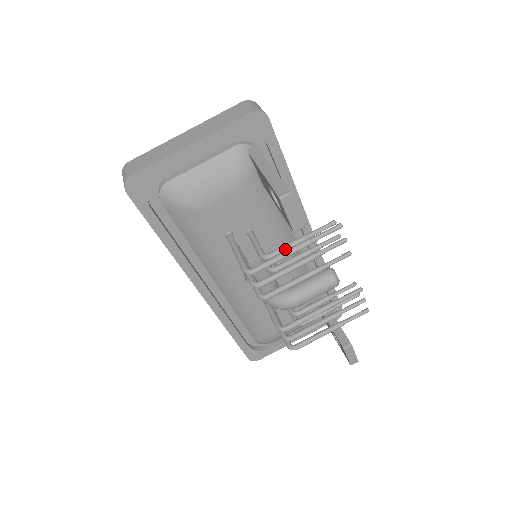
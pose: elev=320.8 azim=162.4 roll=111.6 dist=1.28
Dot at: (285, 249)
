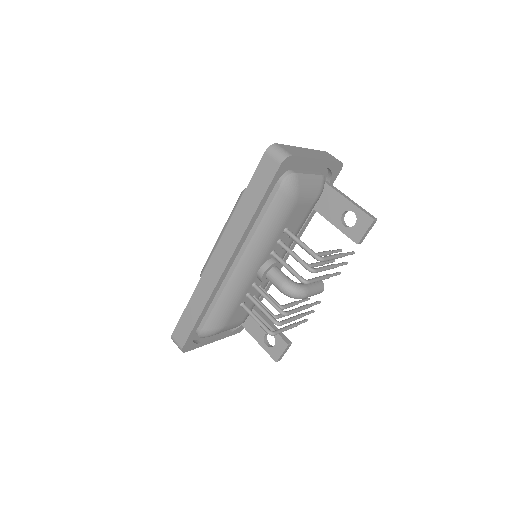
Dot at: (324, 254)
